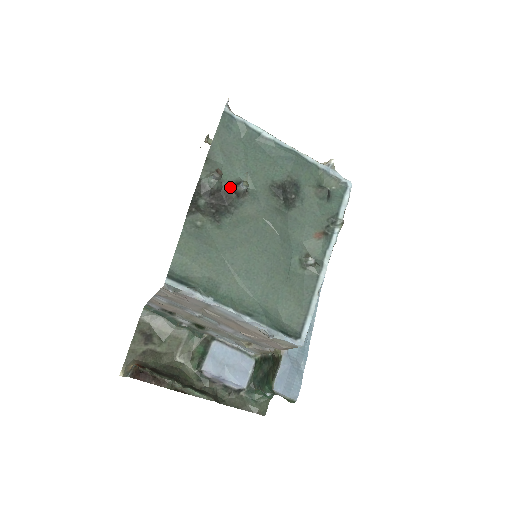
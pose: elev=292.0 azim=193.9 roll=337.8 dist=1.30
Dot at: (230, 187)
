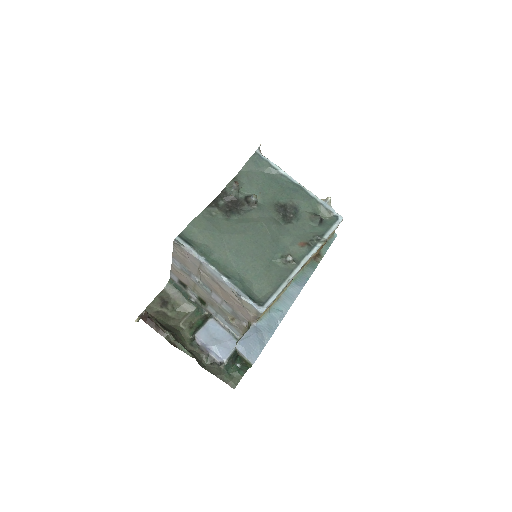
Dot at: (245, 198)
